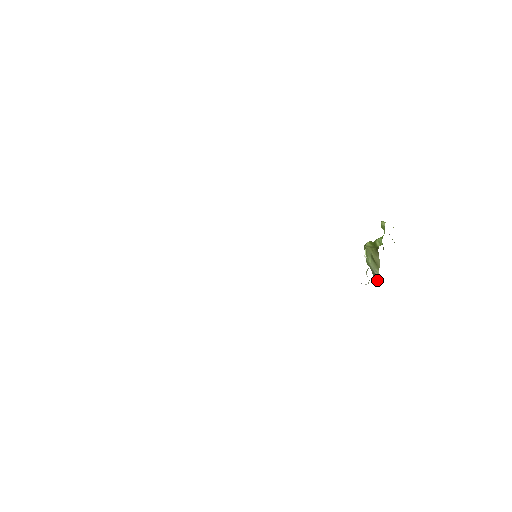
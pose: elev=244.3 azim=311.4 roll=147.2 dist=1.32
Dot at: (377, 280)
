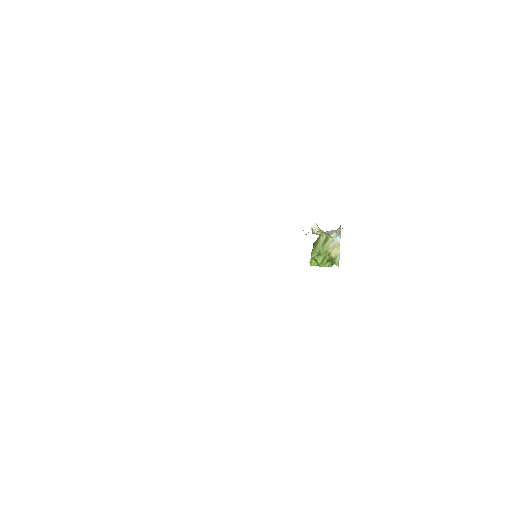
Dot at: (327, 238)
